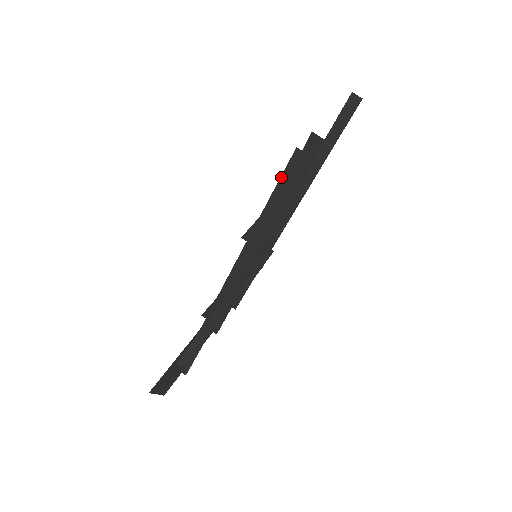
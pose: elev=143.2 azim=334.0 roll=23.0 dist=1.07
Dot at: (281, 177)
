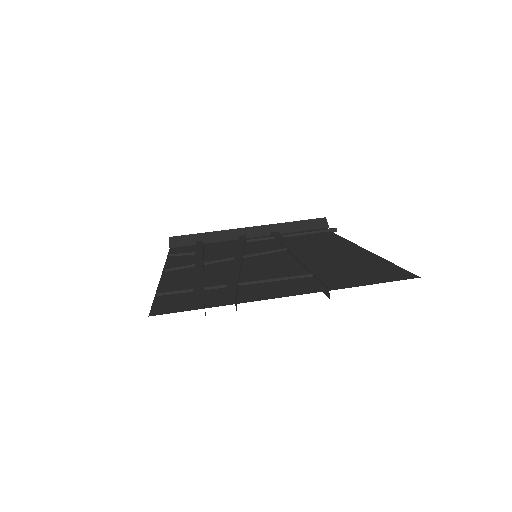
Dot at: (192, 298)
